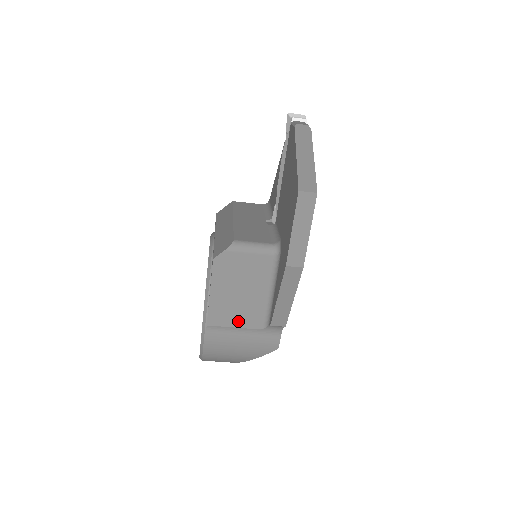
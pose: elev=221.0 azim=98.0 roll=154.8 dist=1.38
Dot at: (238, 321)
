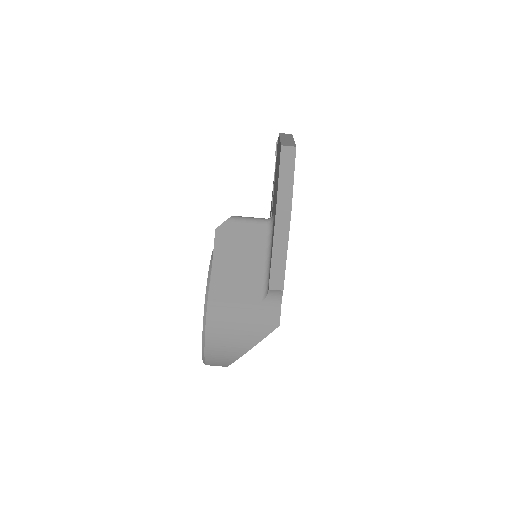
Dot at: (239, 292)
